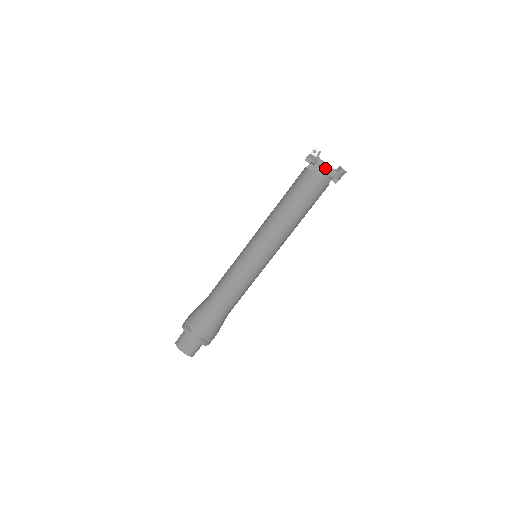
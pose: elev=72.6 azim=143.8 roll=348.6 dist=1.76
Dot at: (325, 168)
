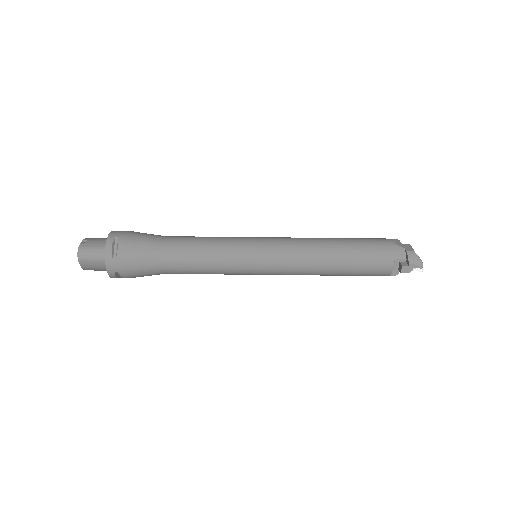
Dot at: (405, 244)
